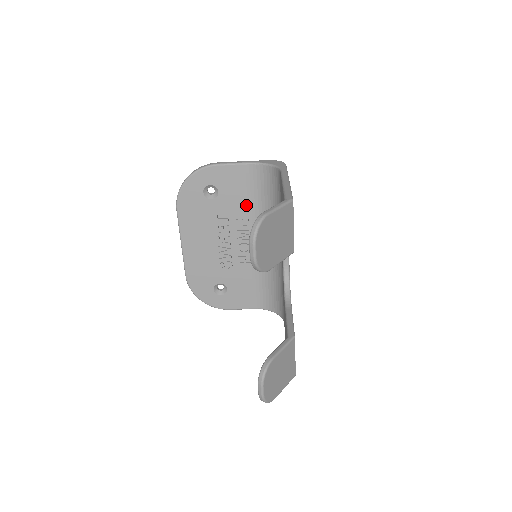
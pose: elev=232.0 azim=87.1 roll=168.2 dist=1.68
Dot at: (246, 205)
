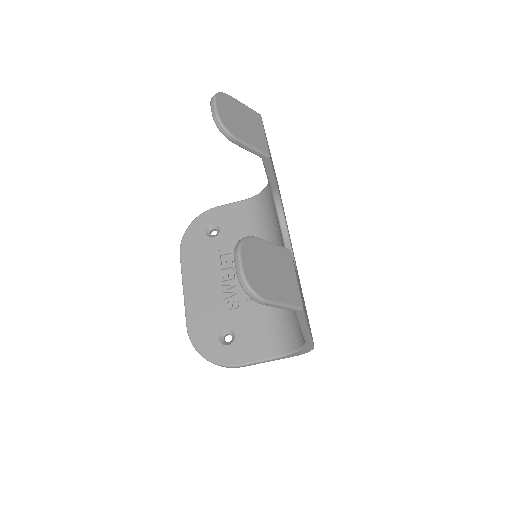
Dot at: occluded
